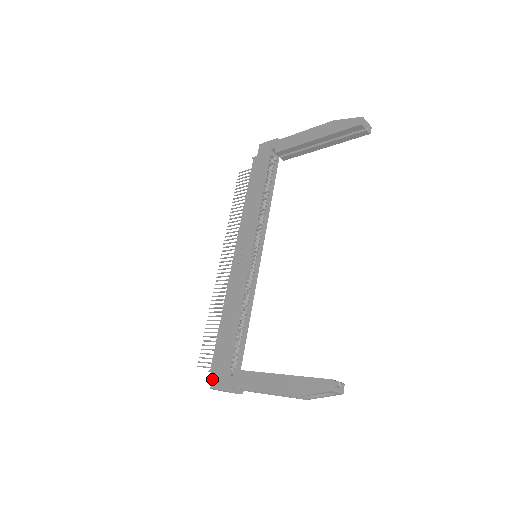
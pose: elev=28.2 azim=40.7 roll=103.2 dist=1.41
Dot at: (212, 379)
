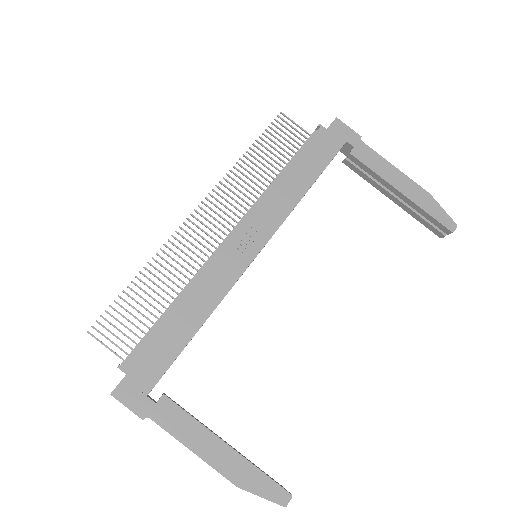
Dot at: (120, 383)
